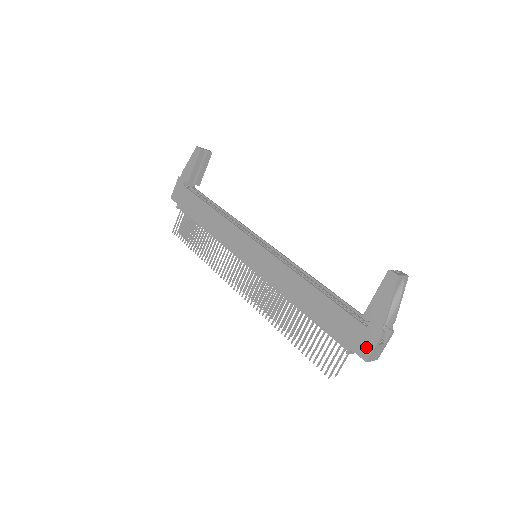
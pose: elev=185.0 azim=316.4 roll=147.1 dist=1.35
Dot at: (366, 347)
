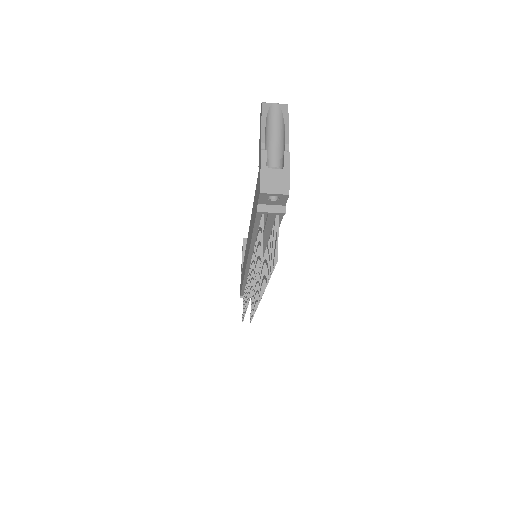
Dot at: (259, 182)
